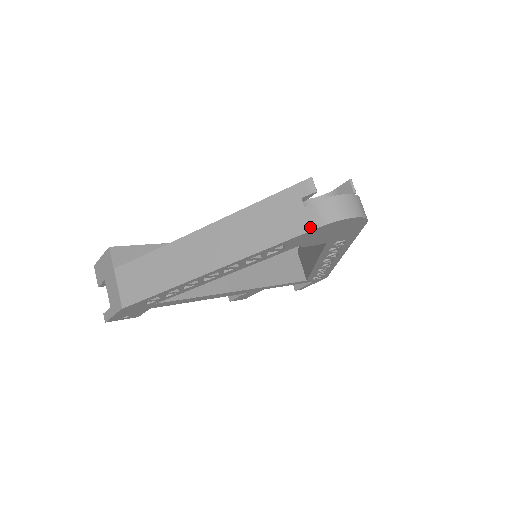
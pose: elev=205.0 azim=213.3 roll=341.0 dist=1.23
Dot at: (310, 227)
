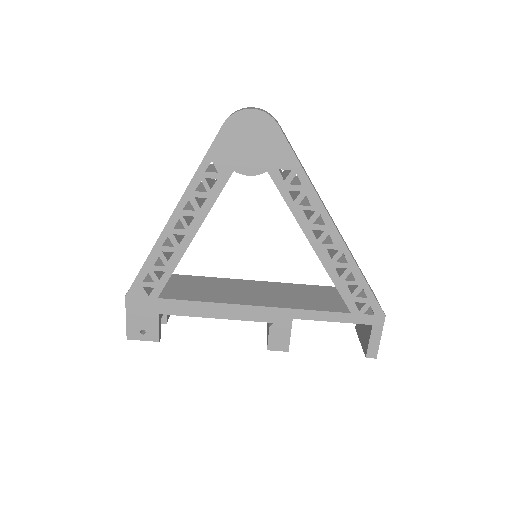
Dot at: (218, 132)
